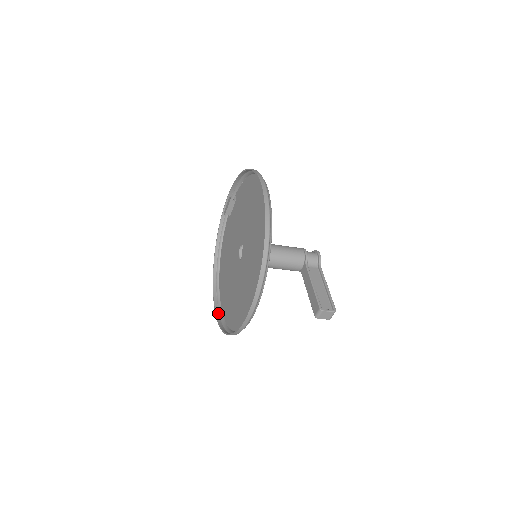
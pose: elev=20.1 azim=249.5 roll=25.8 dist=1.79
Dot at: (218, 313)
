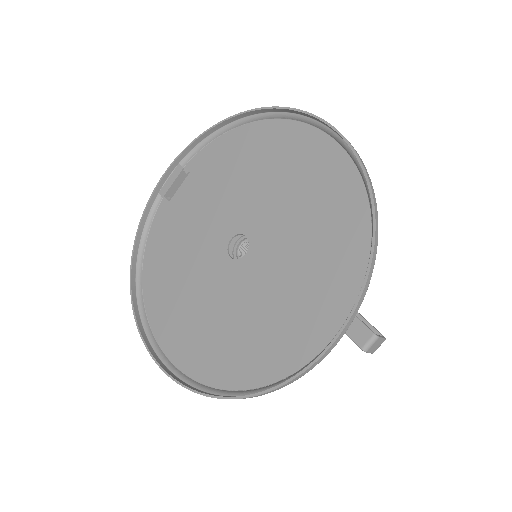
Dot at: (167, 368)
